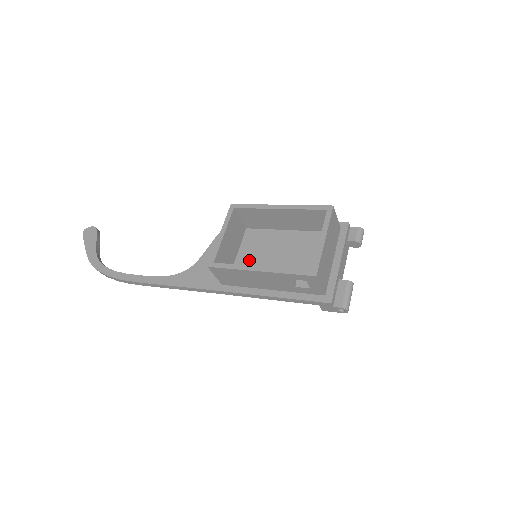
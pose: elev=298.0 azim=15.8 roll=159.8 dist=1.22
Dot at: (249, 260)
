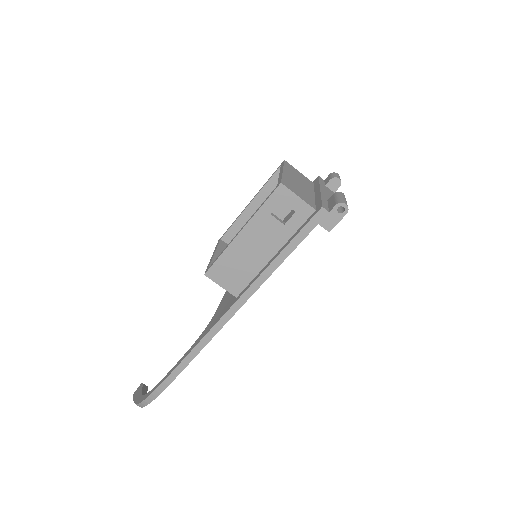
Dot at: occluded
